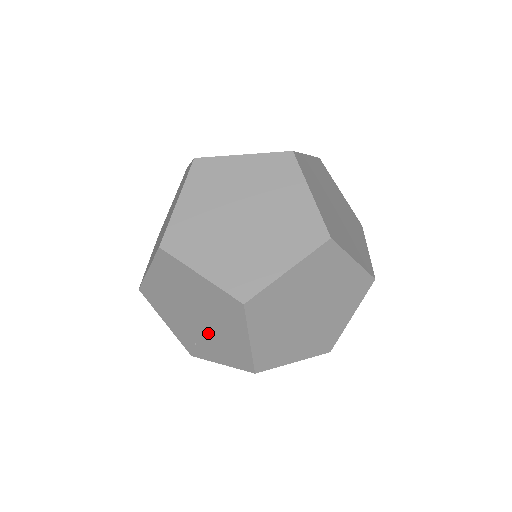
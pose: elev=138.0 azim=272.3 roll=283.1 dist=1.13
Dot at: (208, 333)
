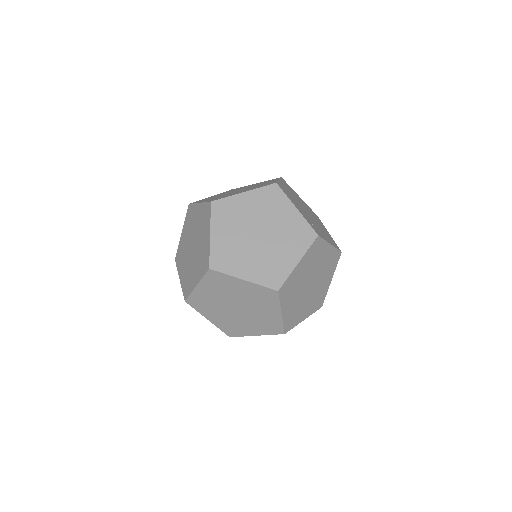
Dot at: occluded
